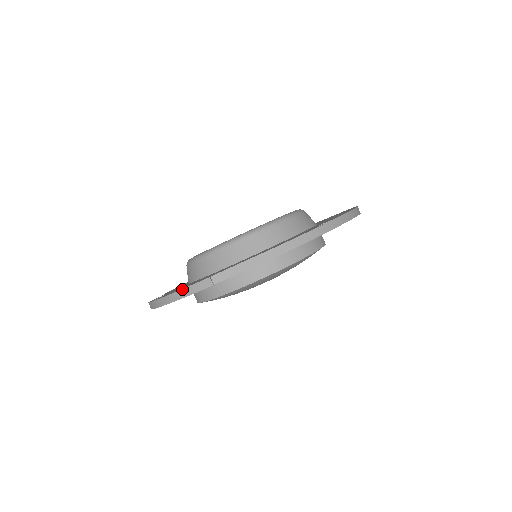
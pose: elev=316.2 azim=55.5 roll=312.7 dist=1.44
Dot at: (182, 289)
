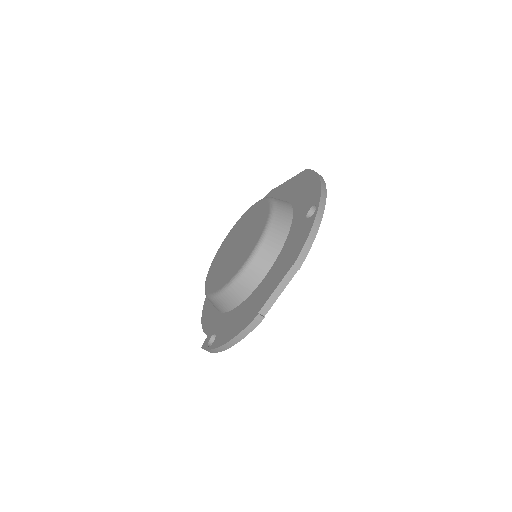
Dot at: (239, 333)
